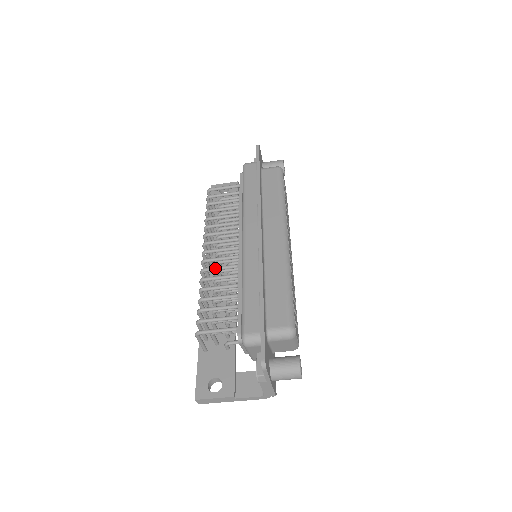
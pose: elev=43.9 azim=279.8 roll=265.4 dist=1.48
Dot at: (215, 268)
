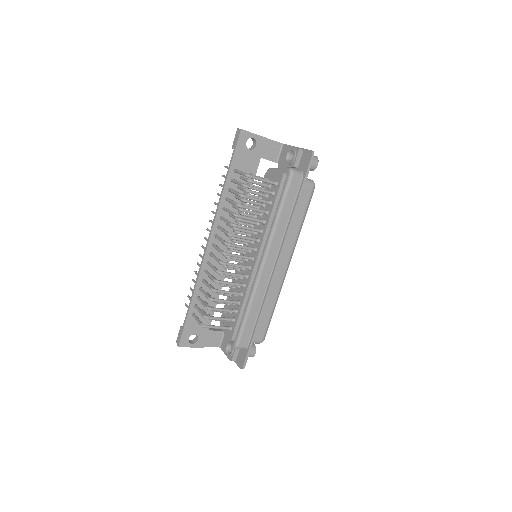
Dot at: (230, 275)
